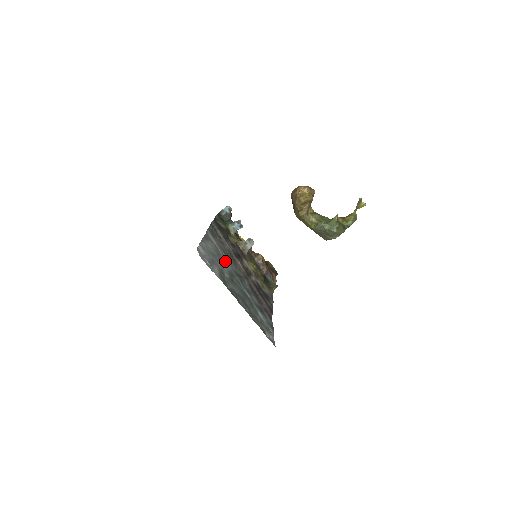
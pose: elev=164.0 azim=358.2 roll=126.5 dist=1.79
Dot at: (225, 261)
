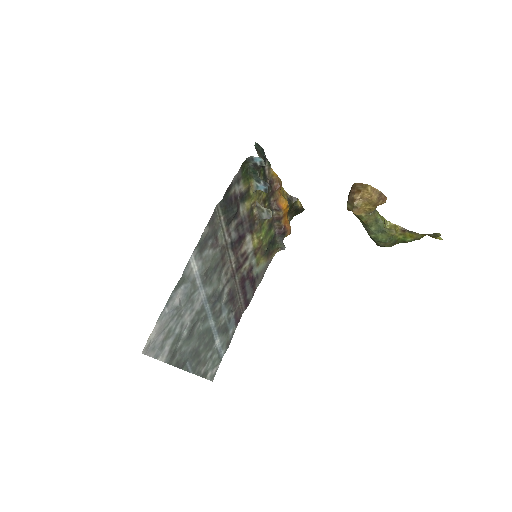
Dot at: (199, 295)
